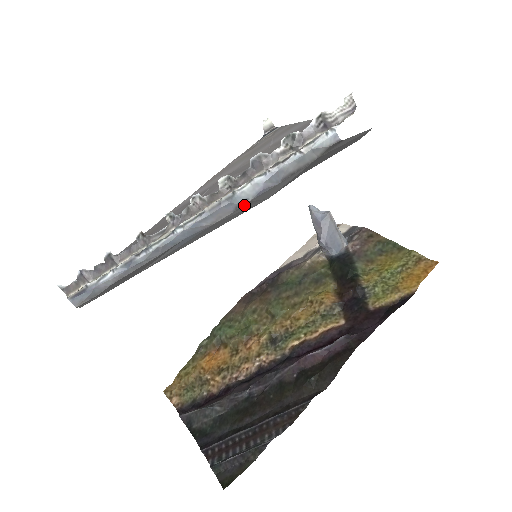
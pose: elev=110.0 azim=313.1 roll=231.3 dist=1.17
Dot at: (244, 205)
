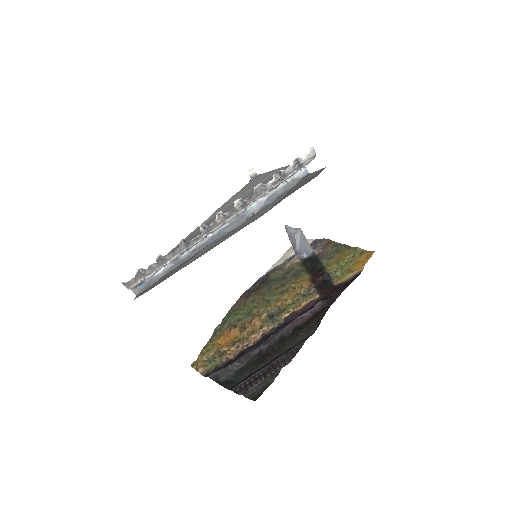
Dot at: (252, 217)
